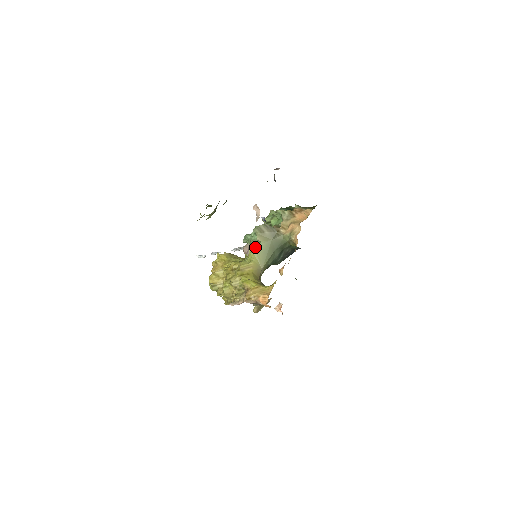
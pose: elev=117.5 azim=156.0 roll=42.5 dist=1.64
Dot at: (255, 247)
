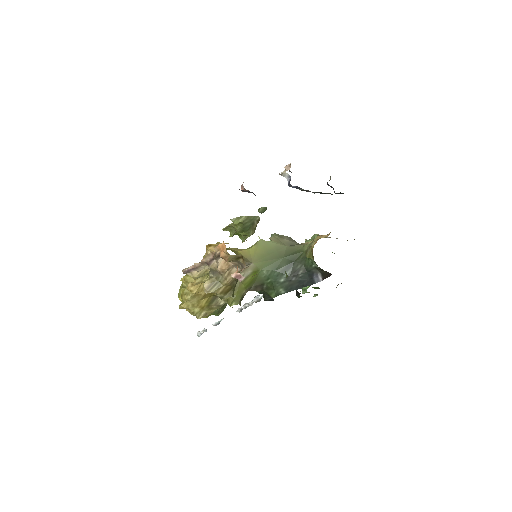
Dot at: (261, 240)
